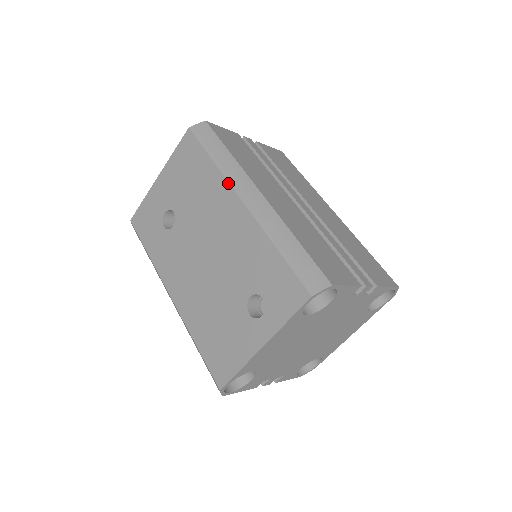
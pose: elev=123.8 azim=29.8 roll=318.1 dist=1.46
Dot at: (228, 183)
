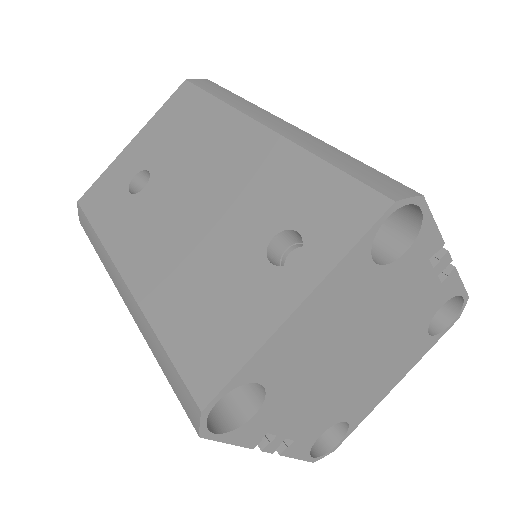
Dot at: (240, 112)
